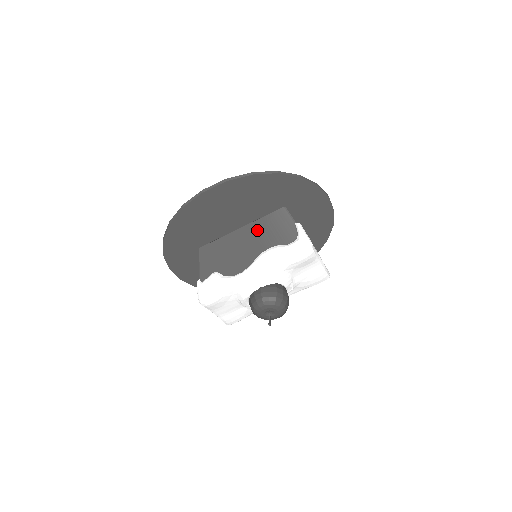
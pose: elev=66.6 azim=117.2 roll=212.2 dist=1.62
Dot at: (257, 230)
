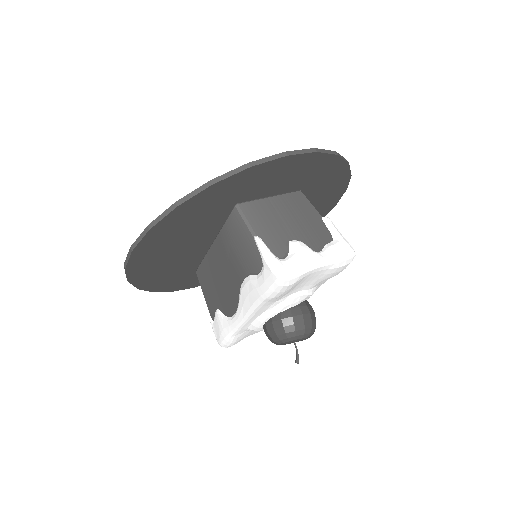
Dot at: (226, 248)
